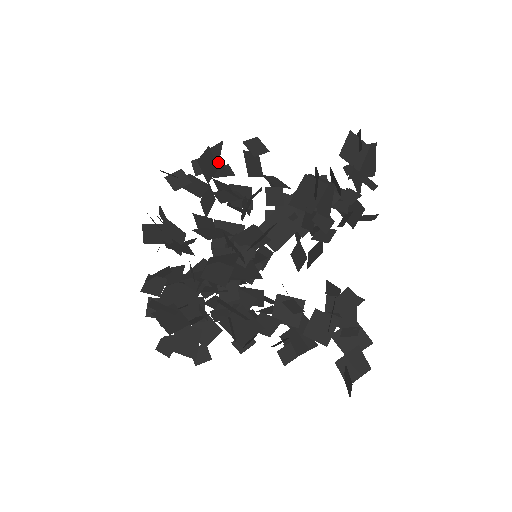
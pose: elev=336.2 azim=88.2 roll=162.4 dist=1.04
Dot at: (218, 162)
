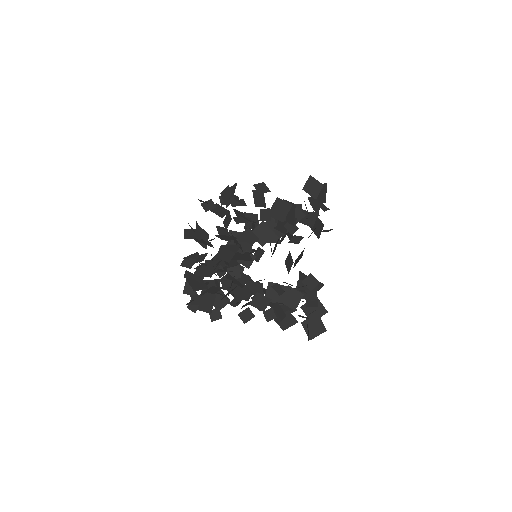
Dot at: (233, 195)
